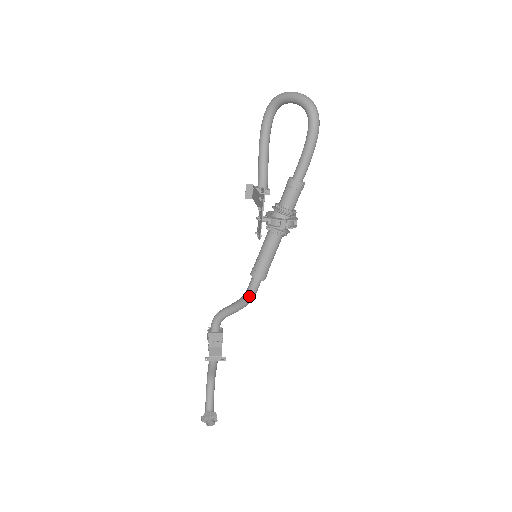
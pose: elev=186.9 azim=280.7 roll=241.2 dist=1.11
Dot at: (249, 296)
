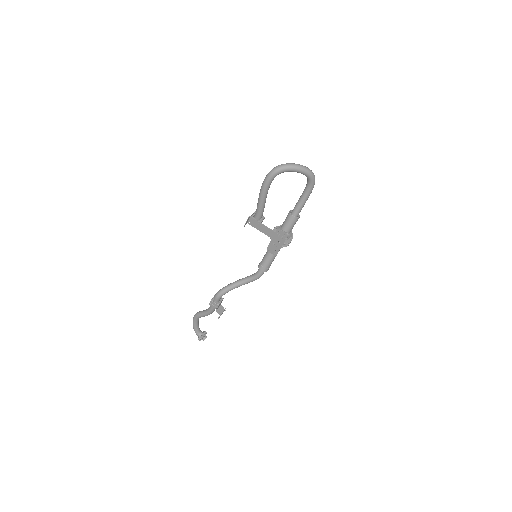
Dot at: occluded
